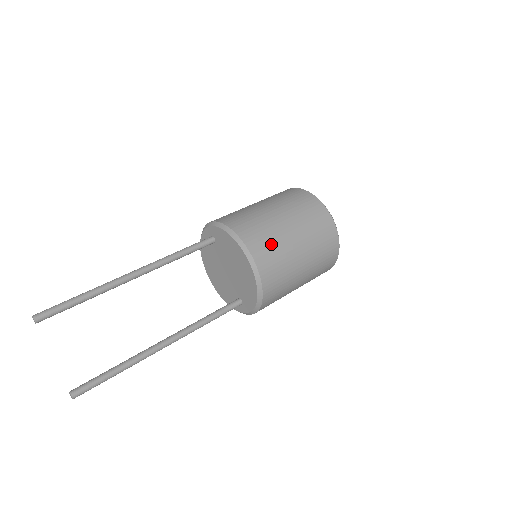
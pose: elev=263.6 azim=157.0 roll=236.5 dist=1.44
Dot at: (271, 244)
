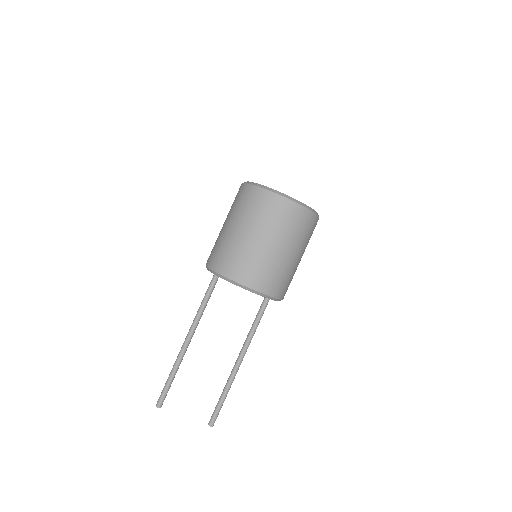
Dot at: (252, 265)
